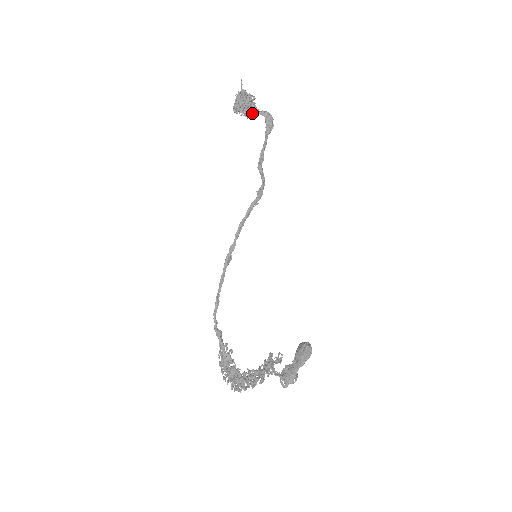
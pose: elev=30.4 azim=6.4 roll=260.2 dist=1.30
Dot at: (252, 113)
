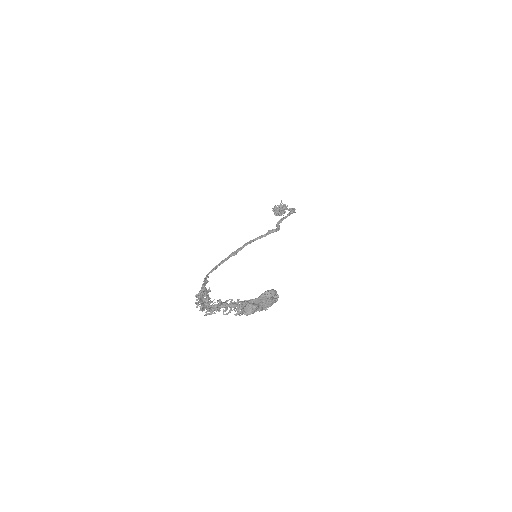
Dot at: (283, 209)
